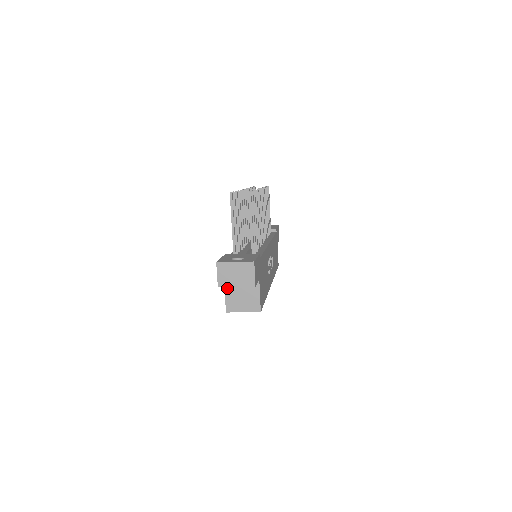
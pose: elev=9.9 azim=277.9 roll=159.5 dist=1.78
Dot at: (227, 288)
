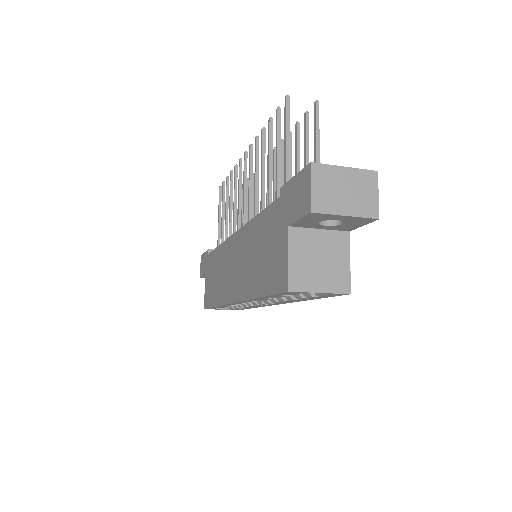
Dot at: (292, 242)
